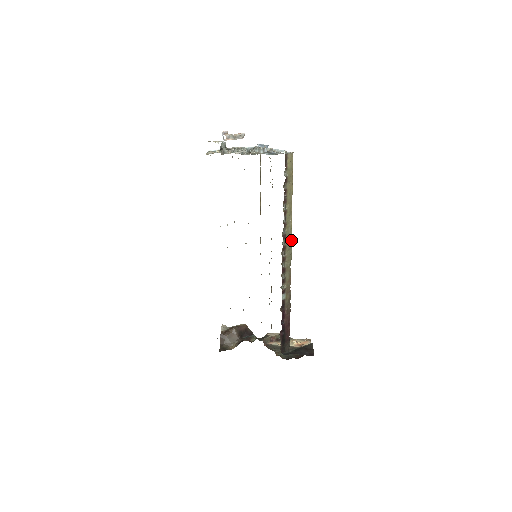
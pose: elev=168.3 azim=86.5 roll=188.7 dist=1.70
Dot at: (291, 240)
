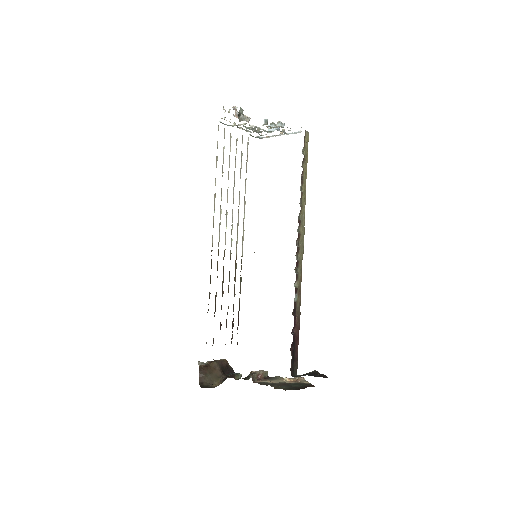
Dot at: (304, 229)
